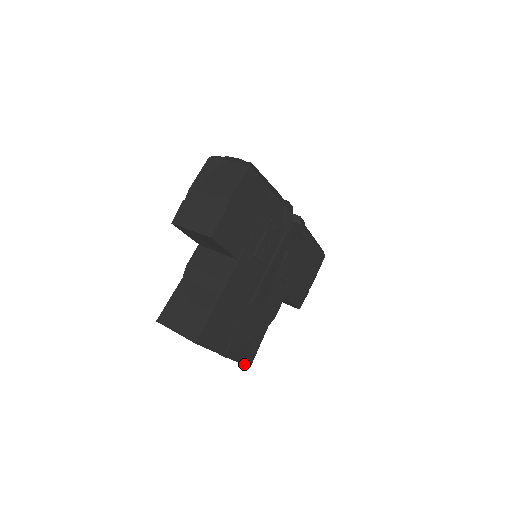
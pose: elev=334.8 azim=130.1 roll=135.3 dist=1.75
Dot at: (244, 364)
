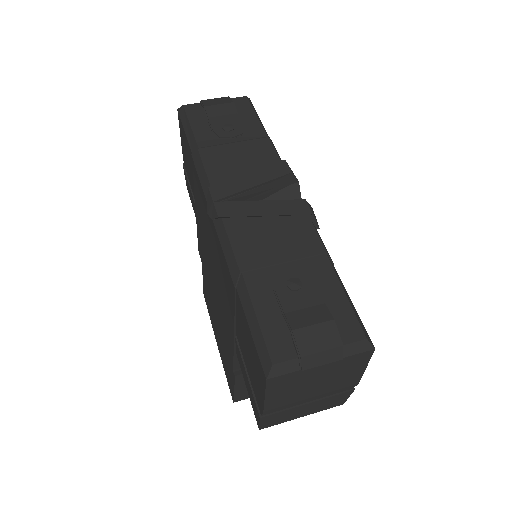
Dot at: occluded
